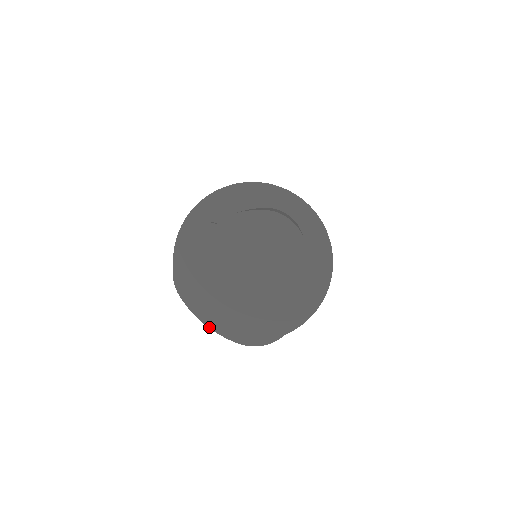
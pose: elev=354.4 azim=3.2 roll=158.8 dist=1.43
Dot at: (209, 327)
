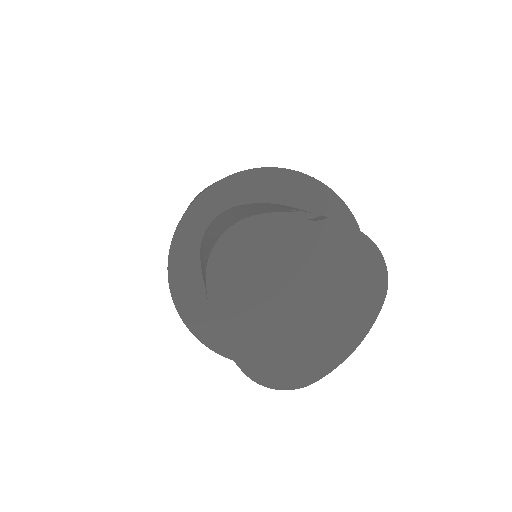
Dot at: (219, 334)
